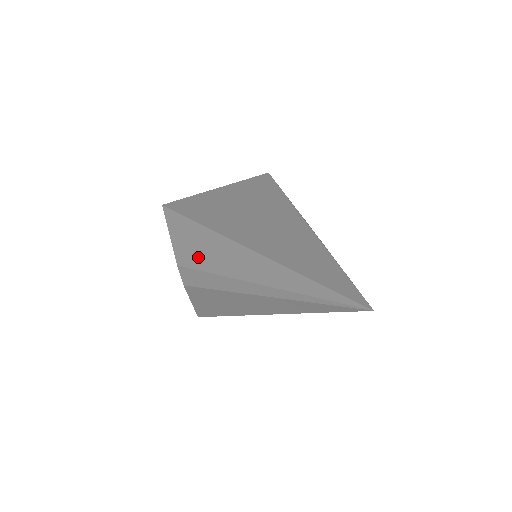
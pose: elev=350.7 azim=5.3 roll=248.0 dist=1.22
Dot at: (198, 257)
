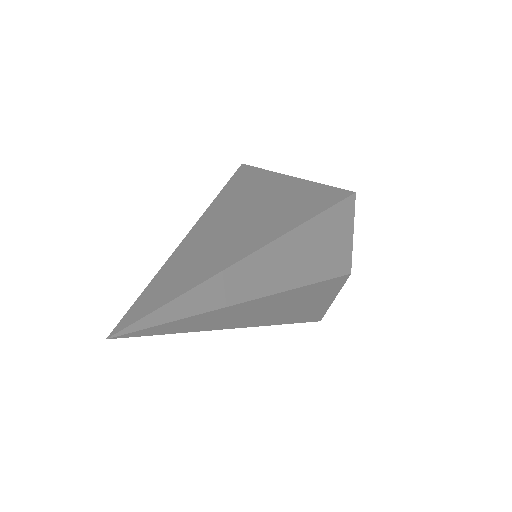
Dot at: occluded
